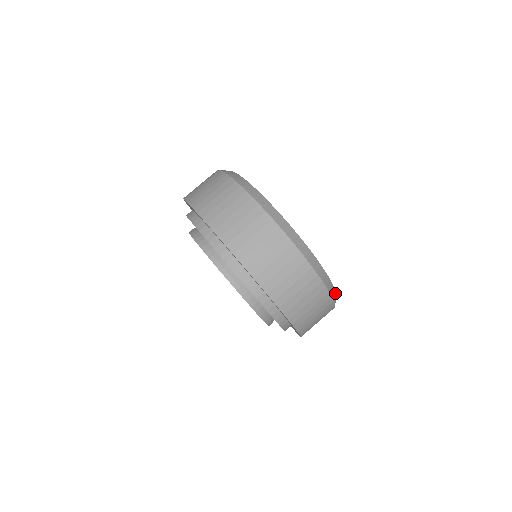
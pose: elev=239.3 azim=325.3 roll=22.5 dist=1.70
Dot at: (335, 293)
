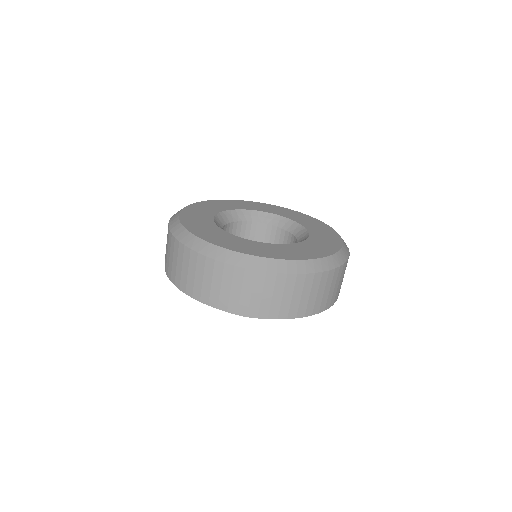
Dot at: (330, 258)
